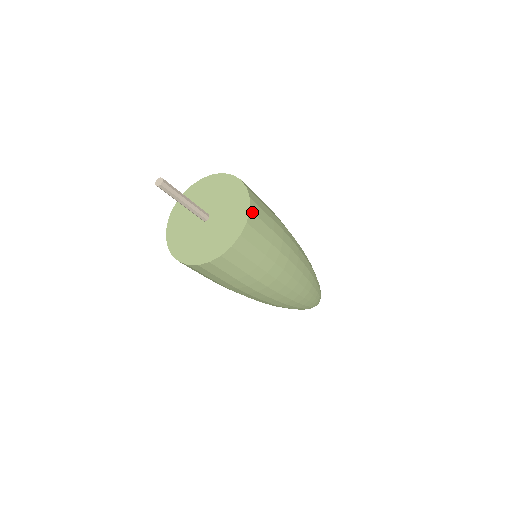
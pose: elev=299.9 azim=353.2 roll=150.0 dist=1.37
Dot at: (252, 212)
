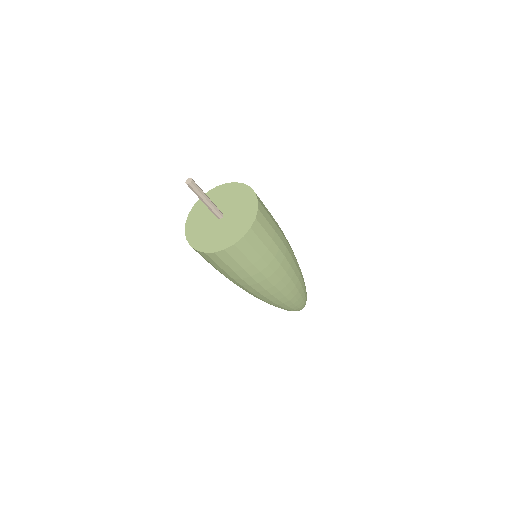
Dot at: occluded
